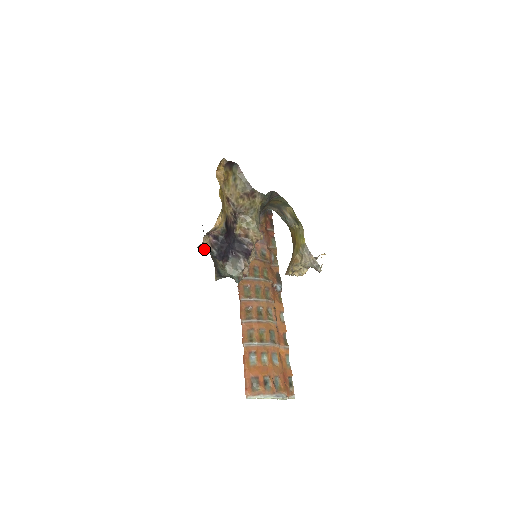
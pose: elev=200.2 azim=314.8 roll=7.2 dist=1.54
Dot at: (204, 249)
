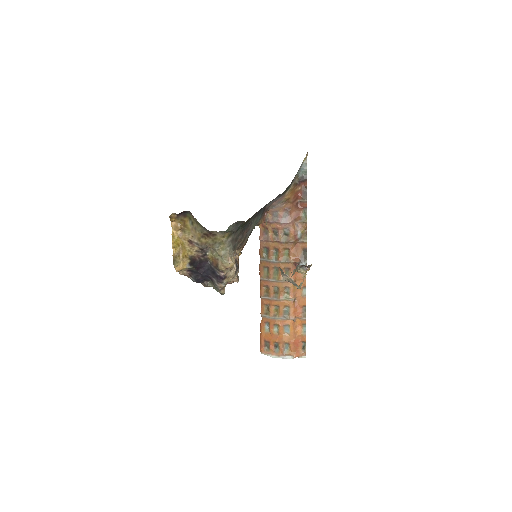
Dot at: (187, 275)
